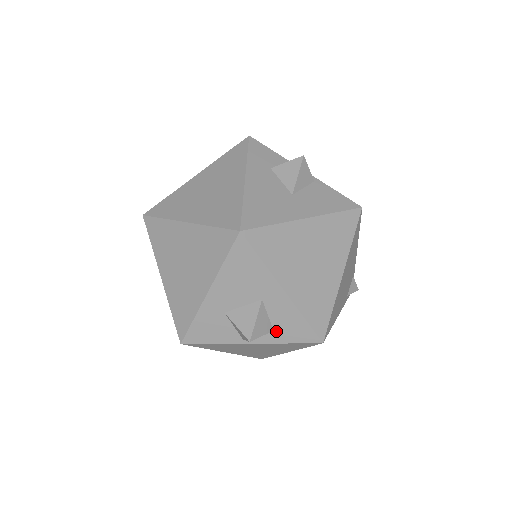
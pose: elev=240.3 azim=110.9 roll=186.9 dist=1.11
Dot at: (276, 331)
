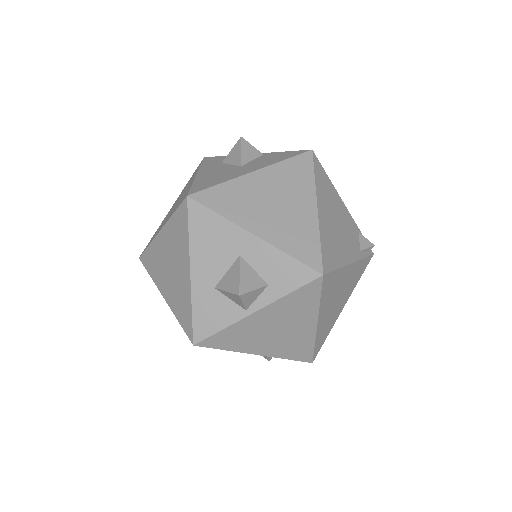
Dot at: (271, 284)
